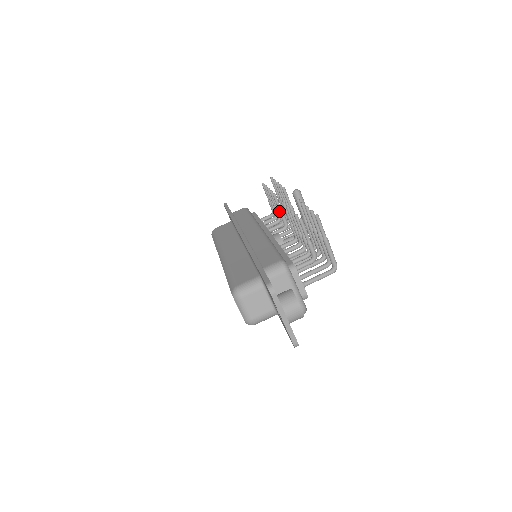
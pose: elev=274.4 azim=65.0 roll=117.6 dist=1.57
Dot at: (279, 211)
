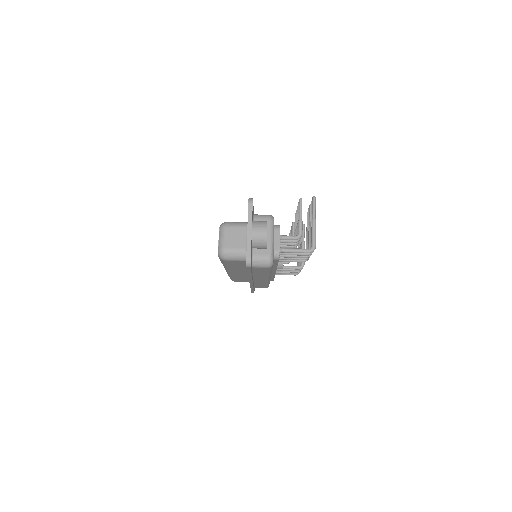
Dot at: occluded
